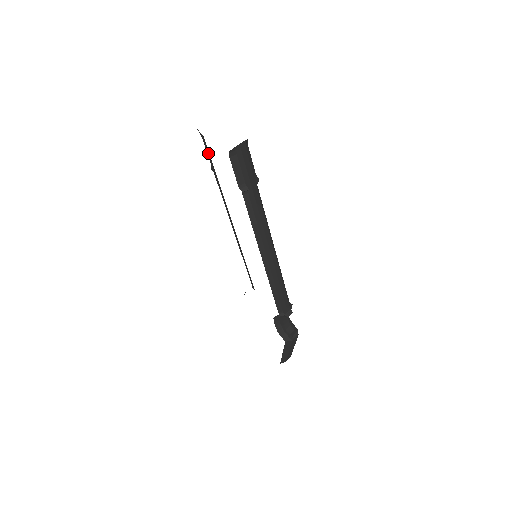
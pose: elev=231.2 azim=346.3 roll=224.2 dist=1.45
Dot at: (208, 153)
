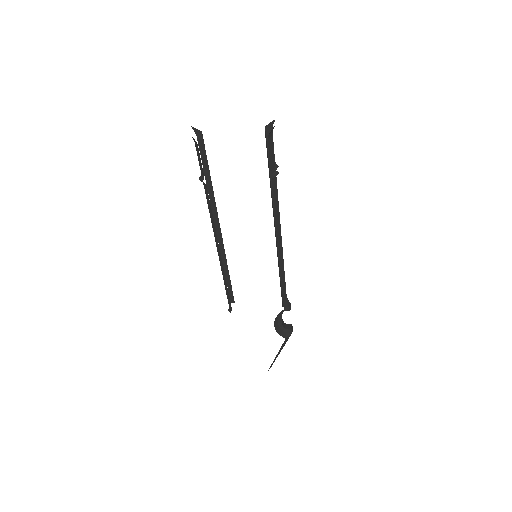
Dot at: (203, 152)
